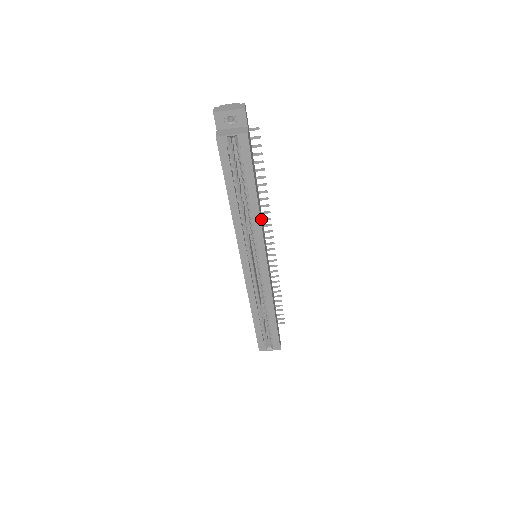
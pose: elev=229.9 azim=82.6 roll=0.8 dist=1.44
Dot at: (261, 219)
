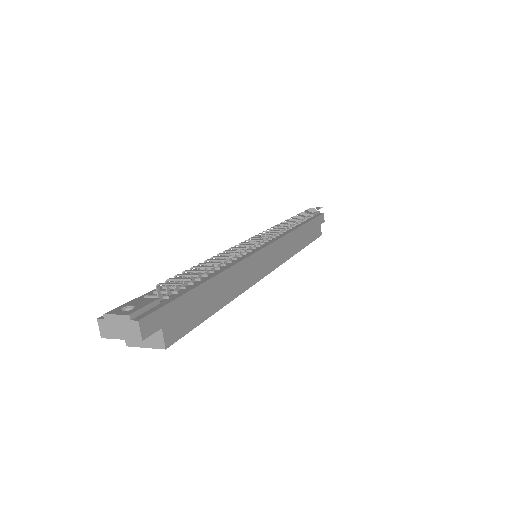
Dot at: (242, 279)
